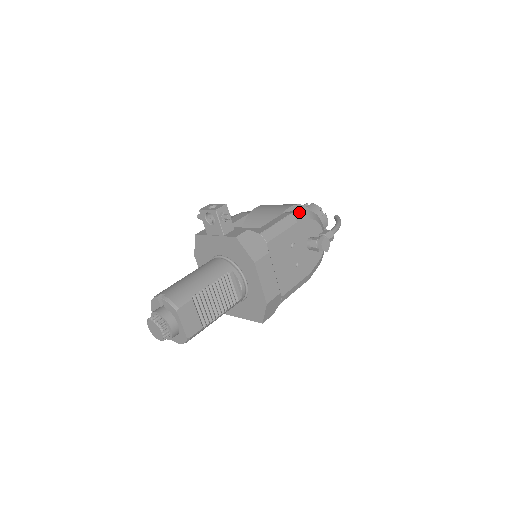
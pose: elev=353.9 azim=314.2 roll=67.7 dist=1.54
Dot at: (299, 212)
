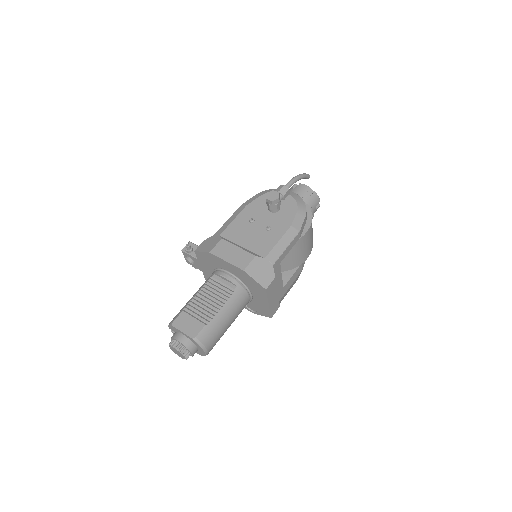
Dot at: (249, 200)
